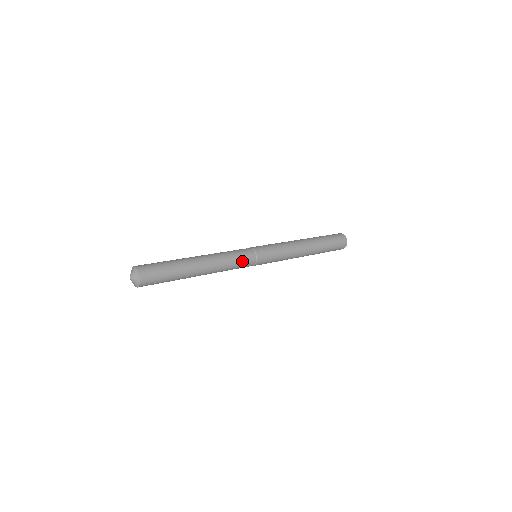
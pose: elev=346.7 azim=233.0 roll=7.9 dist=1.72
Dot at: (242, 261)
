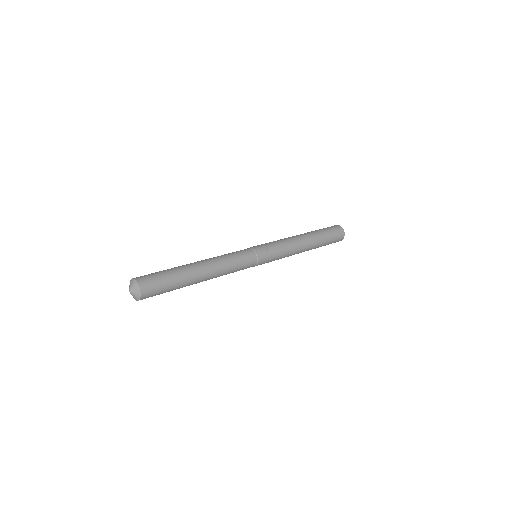
Dot at: (242, 268)
